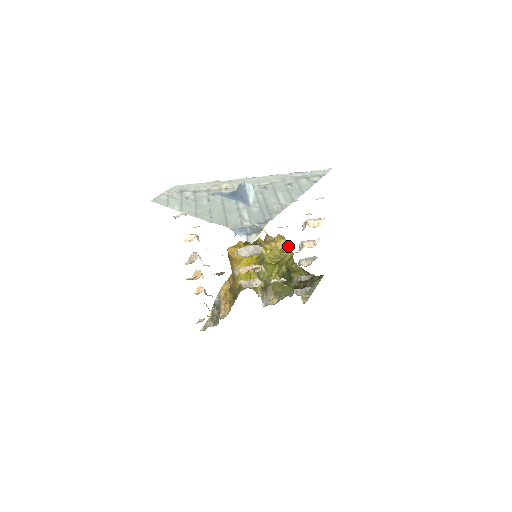
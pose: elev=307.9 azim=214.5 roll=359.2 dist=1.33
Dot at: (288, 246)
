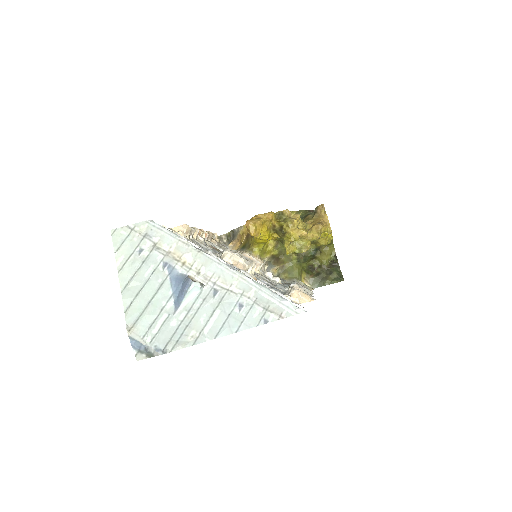
Dot at: (327, 236)
